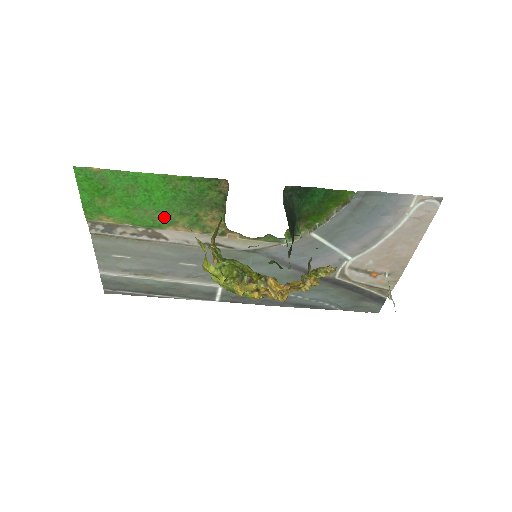
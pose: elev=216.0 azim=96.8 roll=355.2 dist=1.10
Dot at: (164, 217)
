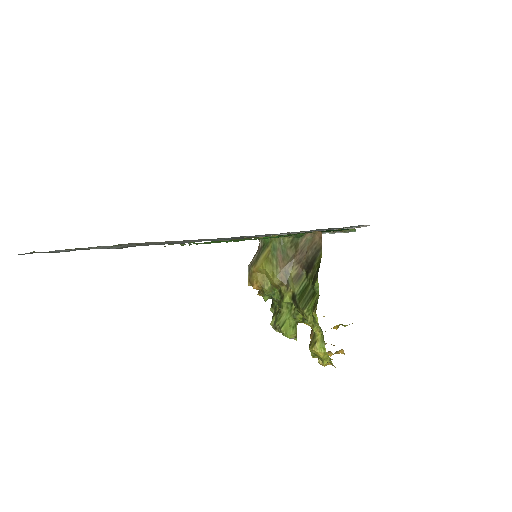
Dot at: occluded
